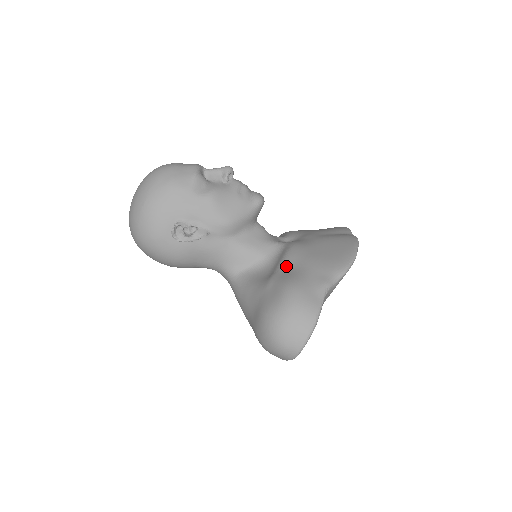
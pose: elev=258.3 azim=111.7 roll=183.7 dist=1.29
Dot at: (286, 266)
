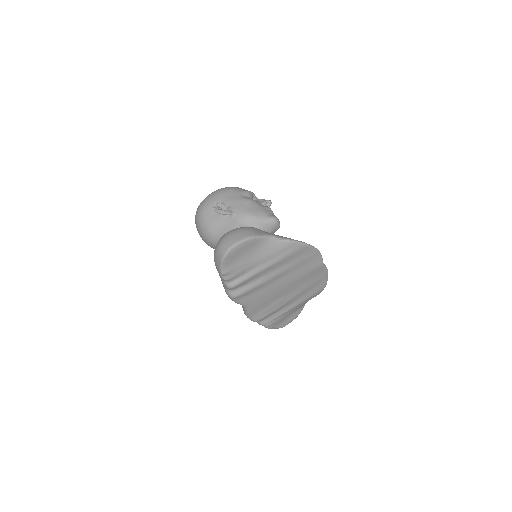
Dot at: occluded
